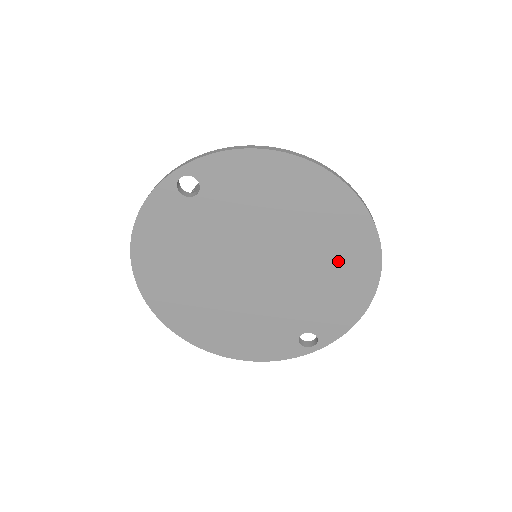
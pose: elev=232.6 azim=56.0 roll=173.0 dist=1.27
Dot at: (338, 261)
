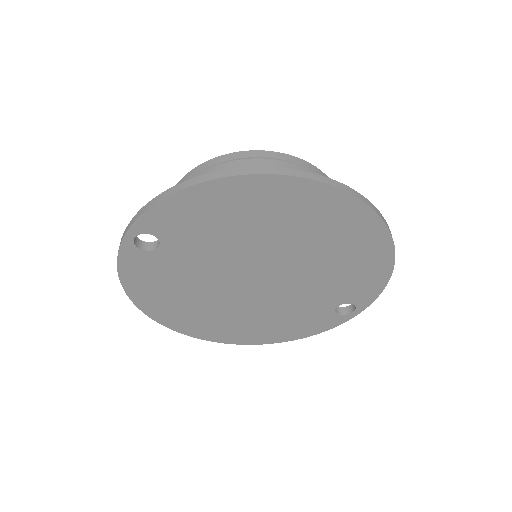
Dot at: (338, 243)
